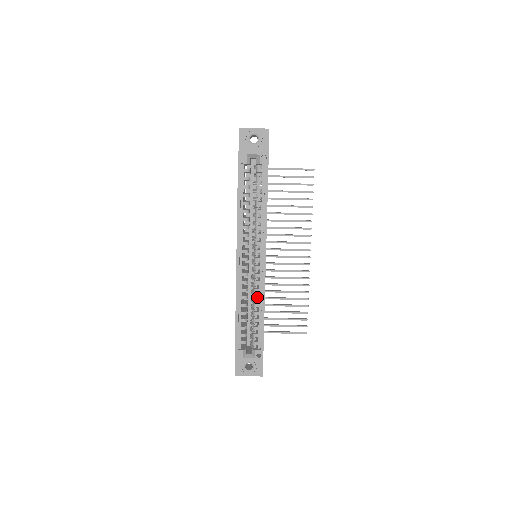
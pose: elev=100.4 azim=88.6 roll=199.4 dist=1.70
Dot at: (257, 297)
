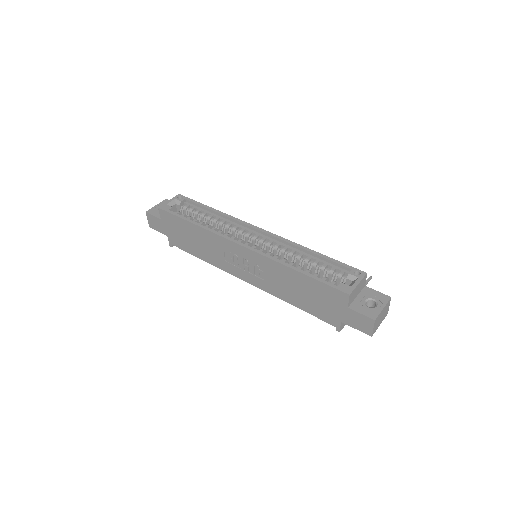
Dot at: (292, 251)
